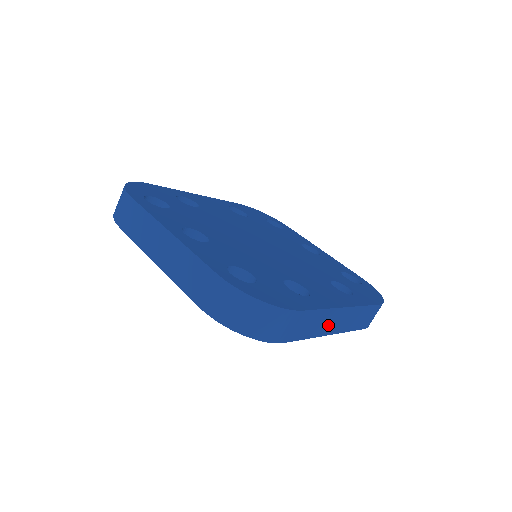
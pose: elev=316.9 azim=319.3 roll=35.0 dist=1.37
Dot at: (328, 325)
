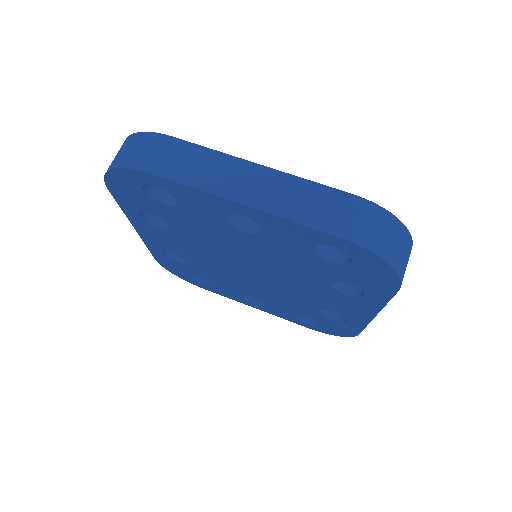
Dot at: occluded
